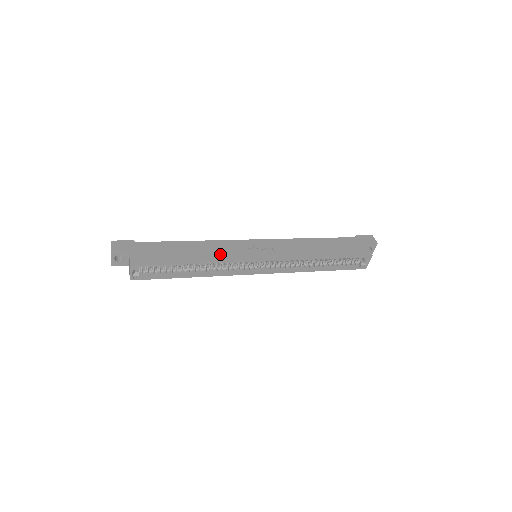
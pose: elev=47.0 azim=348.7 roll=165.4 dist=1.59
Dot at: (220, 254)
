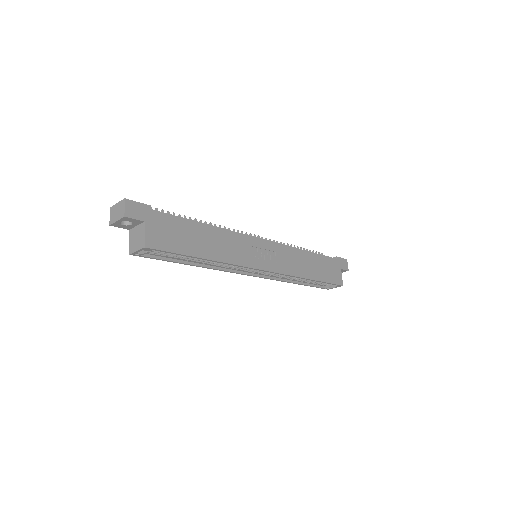
Dot at: (233, 253)
